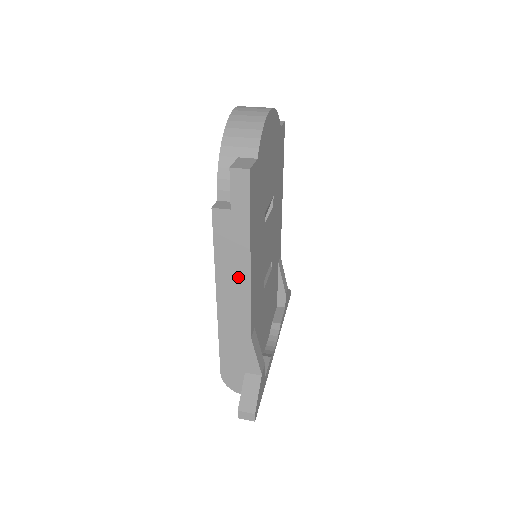
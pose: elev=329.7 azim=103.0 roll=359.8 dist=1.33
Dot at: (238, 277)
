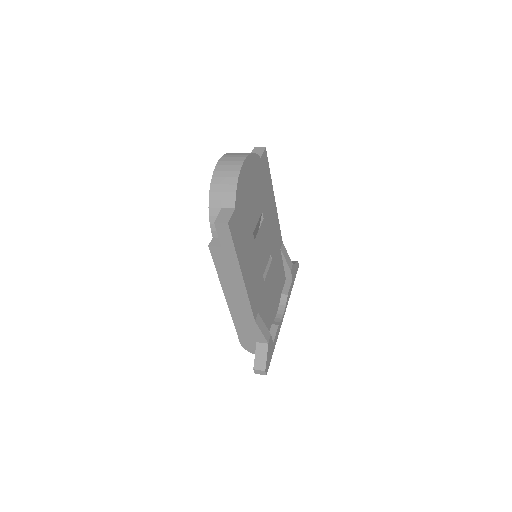
Dot at: (237, 286)
